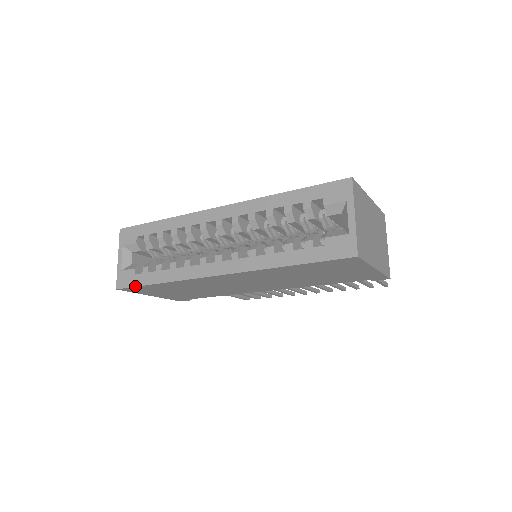
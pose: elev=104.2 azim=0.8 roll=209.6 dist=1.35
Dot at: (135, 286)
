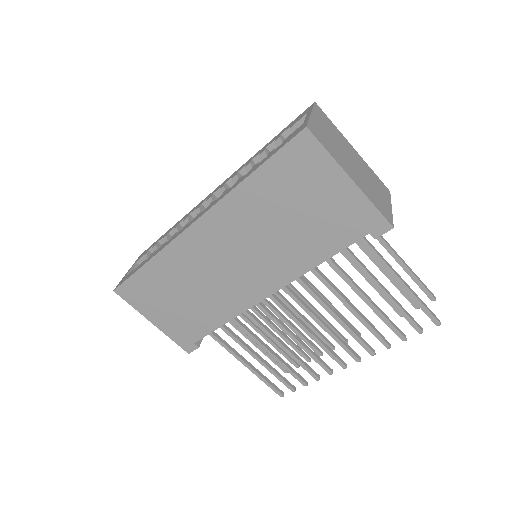
Dot at: (128, 278)
